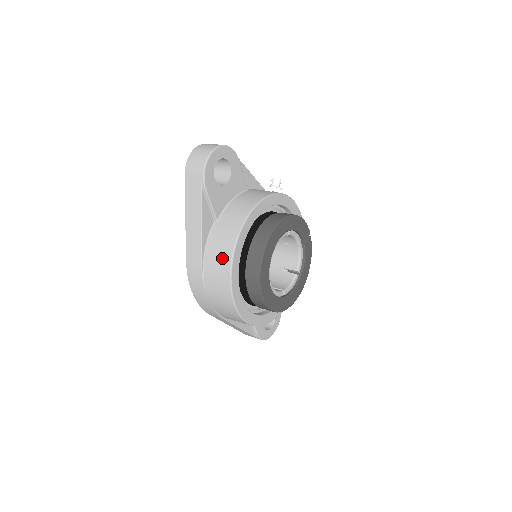
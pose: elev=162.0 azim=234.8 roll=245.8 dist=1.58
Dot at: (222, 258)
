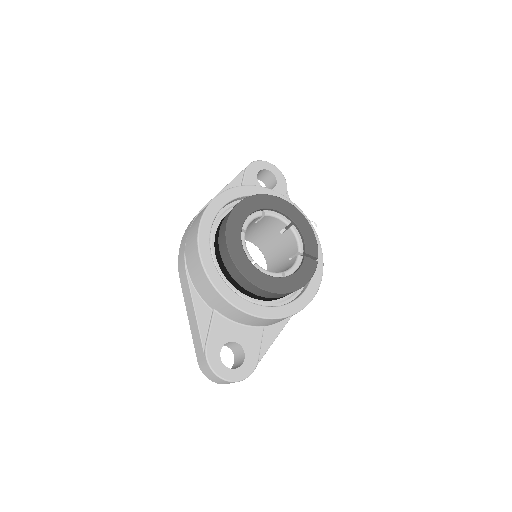
Dot at: occluded
